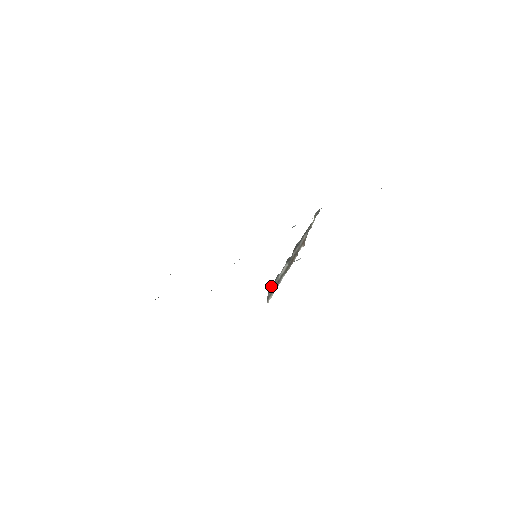
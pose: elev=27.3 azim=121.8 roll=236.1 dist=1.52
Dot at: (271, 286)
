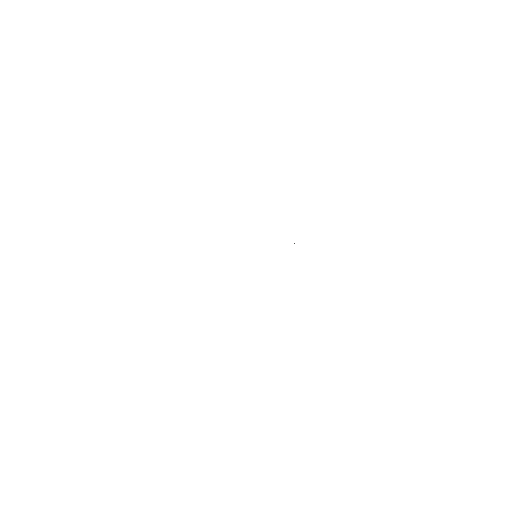
Dot at: occluded
